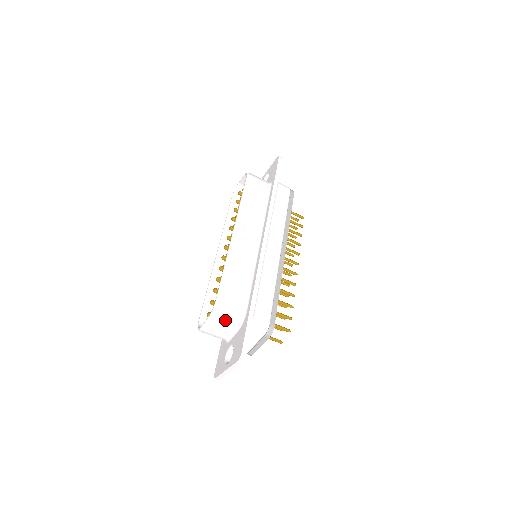
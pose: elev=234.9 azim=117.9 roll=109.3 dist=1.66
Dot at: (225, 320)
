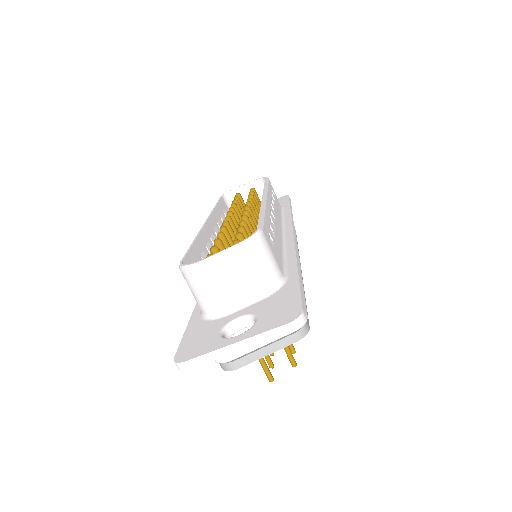
Dot at: (258, 266)
